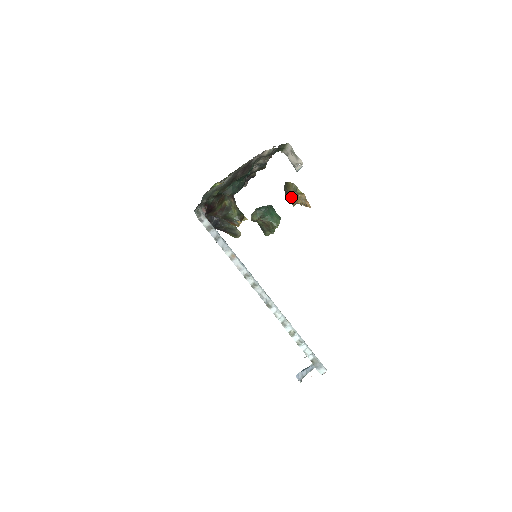
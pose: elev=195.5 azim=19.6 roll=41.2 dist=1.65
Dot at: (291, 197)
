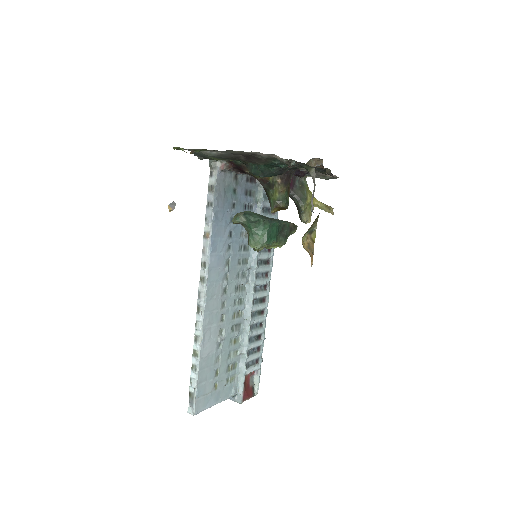
Dot at: occluded
